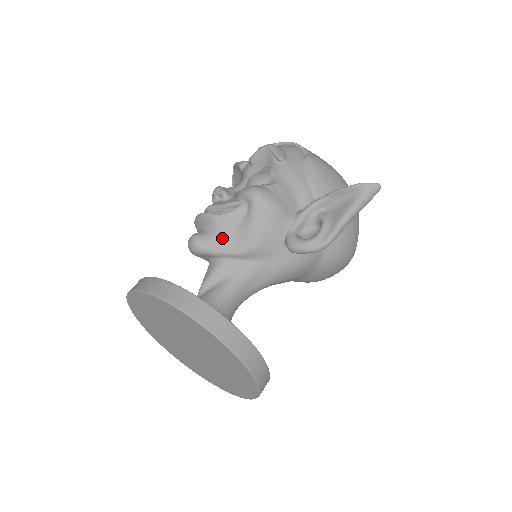
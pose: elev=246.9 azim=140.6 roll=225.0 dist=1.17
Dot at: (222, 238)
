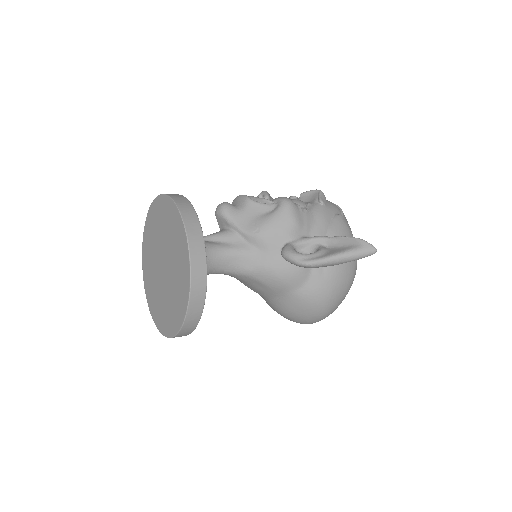
Dot at: (243, 215)
